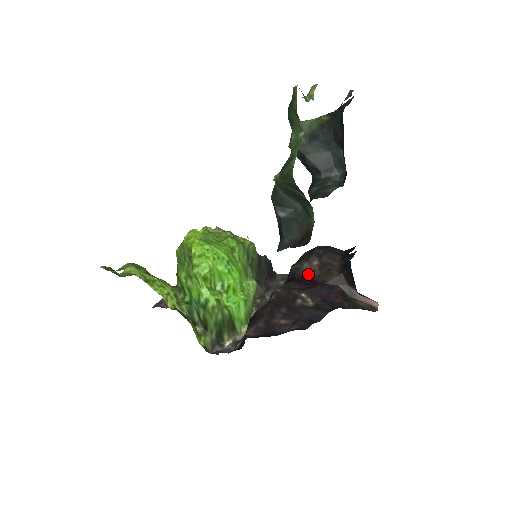
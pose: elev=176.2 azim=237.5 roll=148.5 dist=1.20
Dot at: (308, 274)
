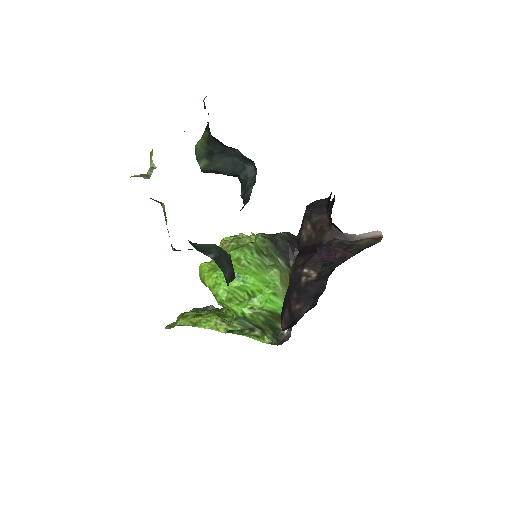
Dot at: (308, 241)
